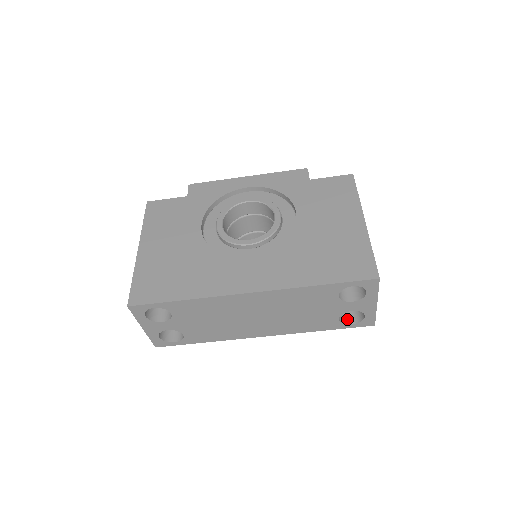
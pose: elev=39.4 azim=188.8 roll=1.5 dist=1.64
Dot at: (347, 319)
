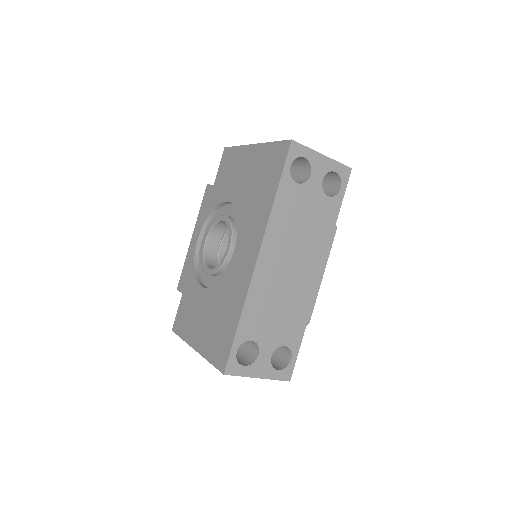
Dot at: (335, 191)
